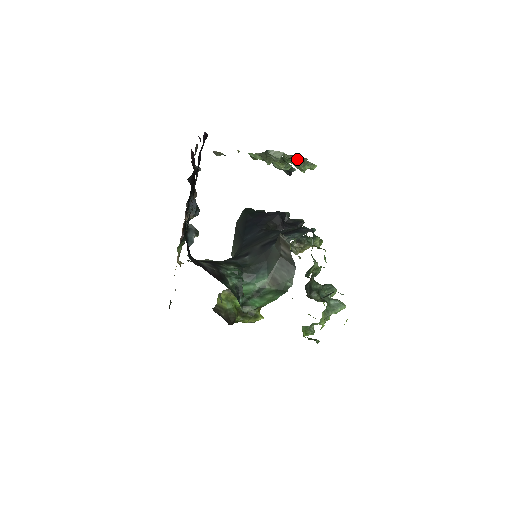
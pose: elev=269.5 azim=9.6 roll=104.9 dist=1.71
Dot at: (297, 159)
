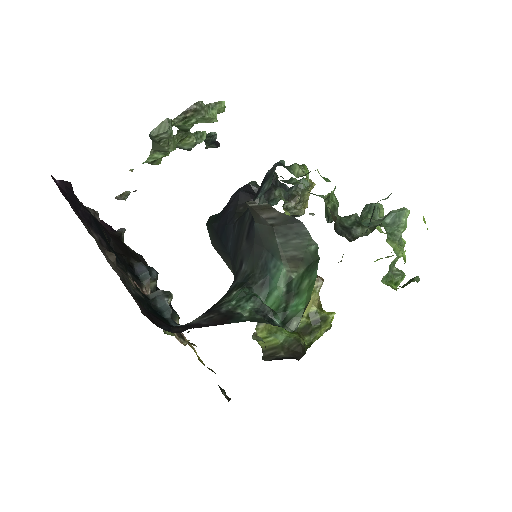
Dot at: (190, 112)
